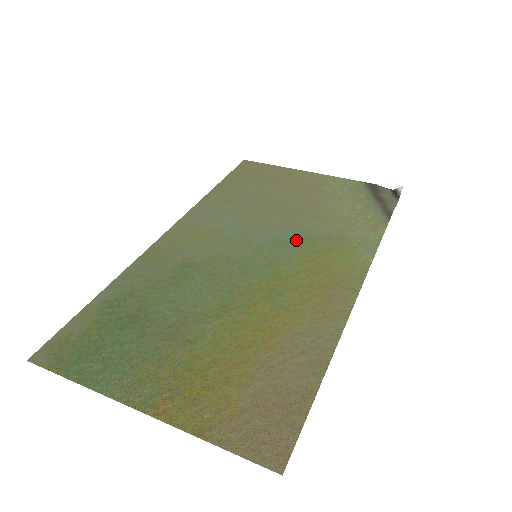
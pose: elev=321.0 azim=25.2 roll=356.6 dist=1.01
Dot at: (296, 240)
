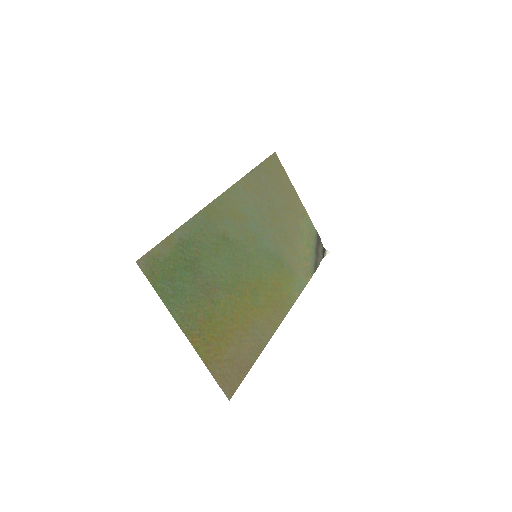
Dot at: (276, 257)
